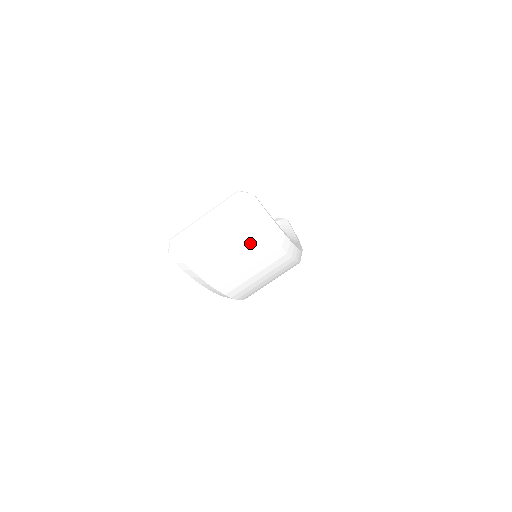
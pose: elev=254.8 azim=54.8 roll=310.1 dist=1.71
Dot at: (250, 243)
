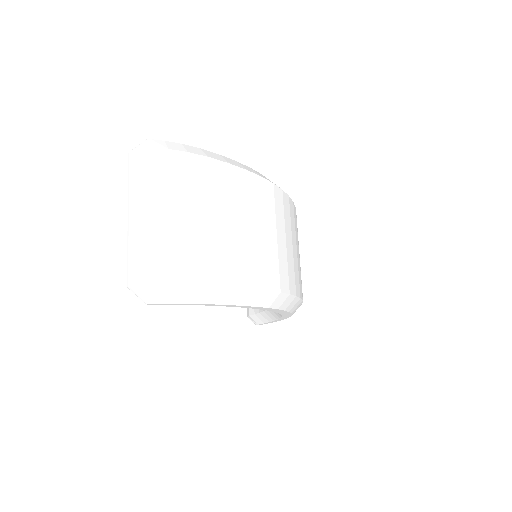
Dot at: (208, 188)
